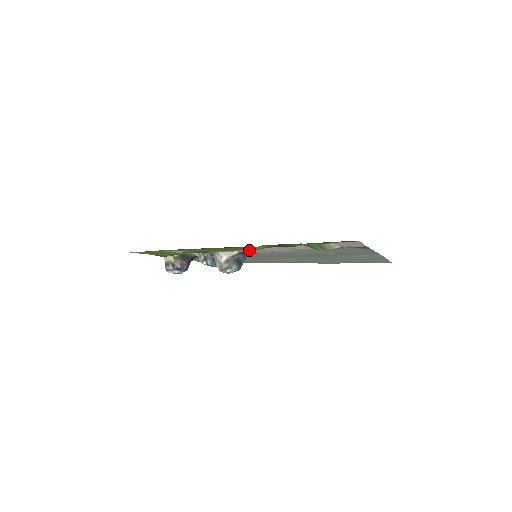
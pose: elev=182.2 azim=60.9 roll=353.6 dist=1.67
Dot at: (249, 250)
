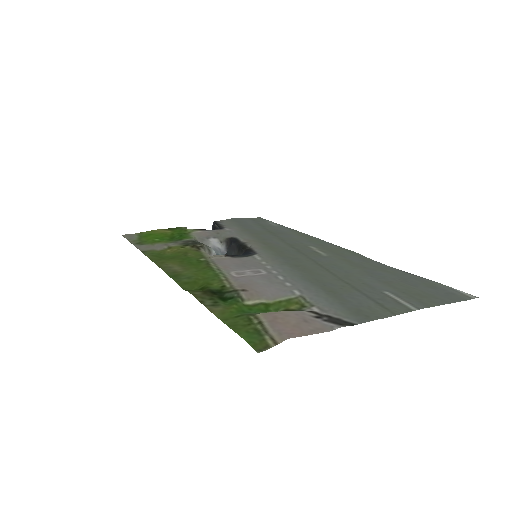
Dot at: (223, 262)
